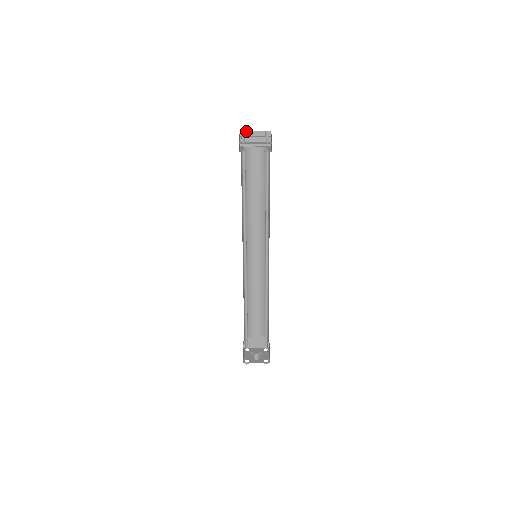
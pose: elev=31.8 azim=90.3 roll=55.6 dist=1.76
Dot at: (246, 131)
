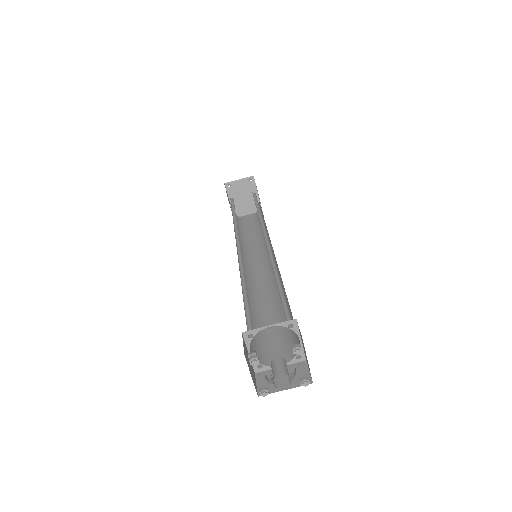
Dot at: occluded
